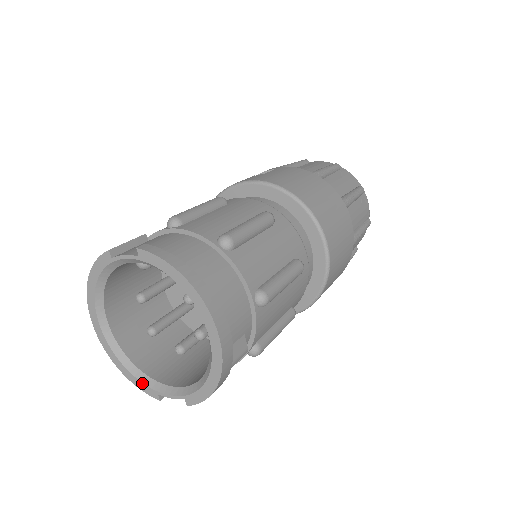
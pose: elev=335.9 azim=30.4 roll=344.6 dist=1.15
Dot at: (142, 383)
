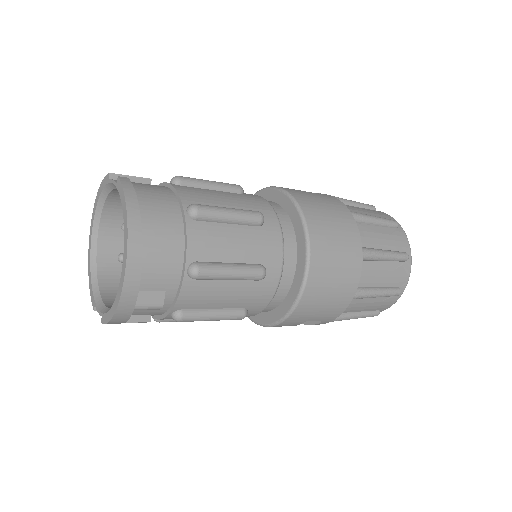
Dot at: (92, 291)
